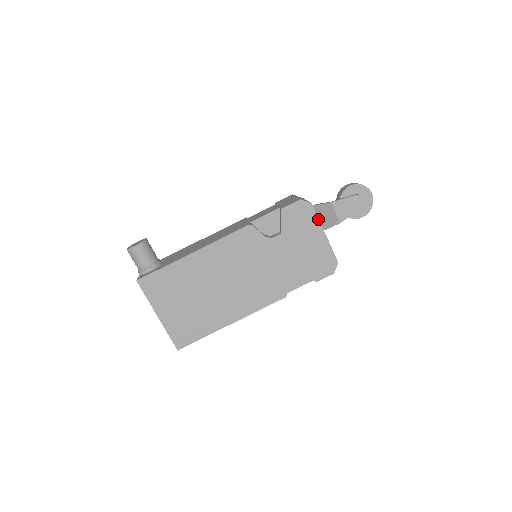
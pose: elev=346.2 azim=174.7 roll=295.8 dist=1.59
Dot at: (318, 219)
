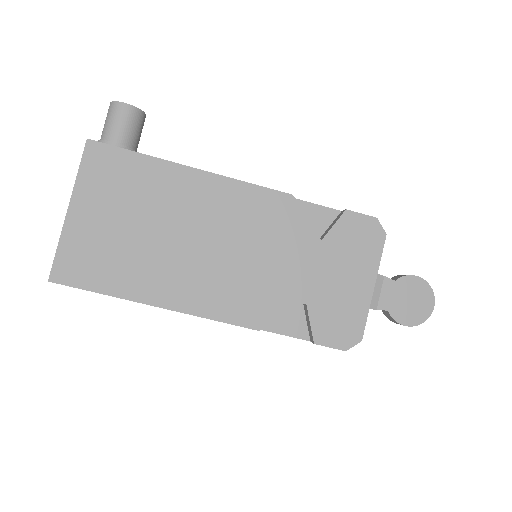
Dot at: (379, 261)
